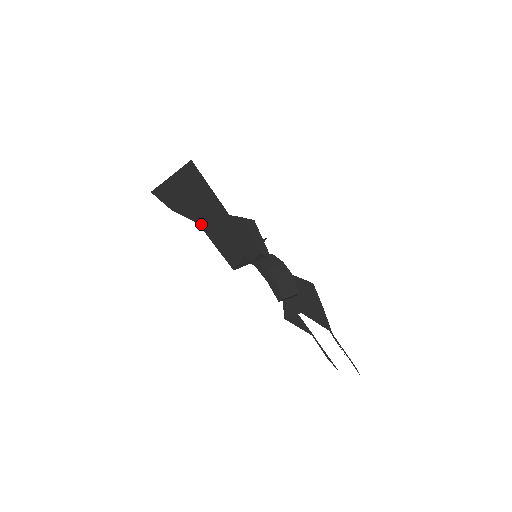
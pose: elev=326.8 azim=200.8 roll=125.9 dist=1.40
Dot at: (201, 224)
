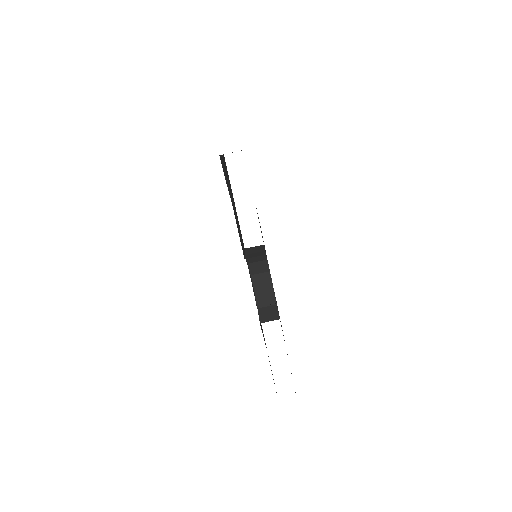
Dot at: occluded
